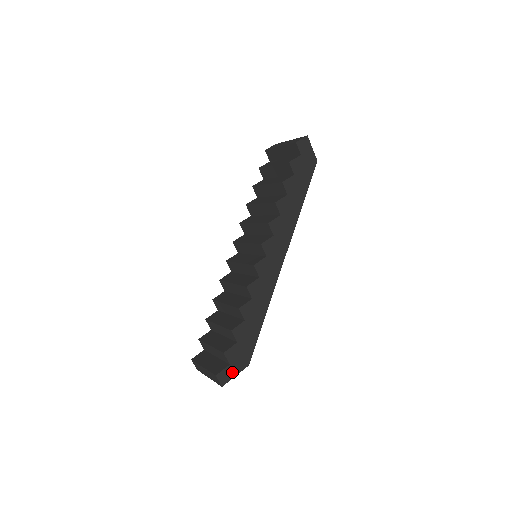
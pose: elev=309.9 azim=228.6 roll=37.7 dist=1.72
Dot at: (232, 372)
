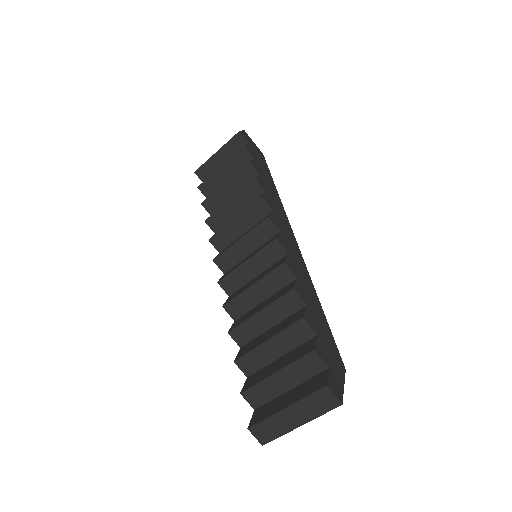
Dot at: (337, 380)
